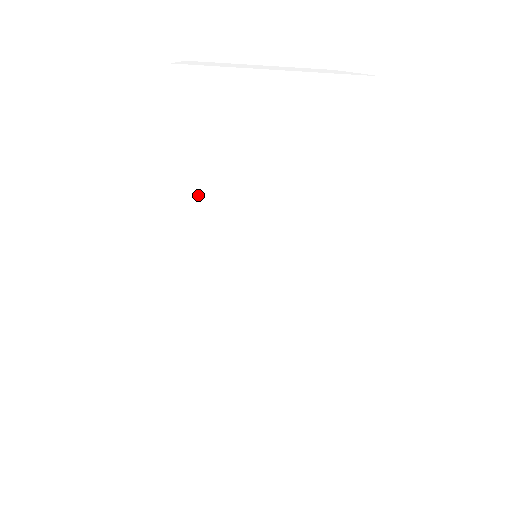
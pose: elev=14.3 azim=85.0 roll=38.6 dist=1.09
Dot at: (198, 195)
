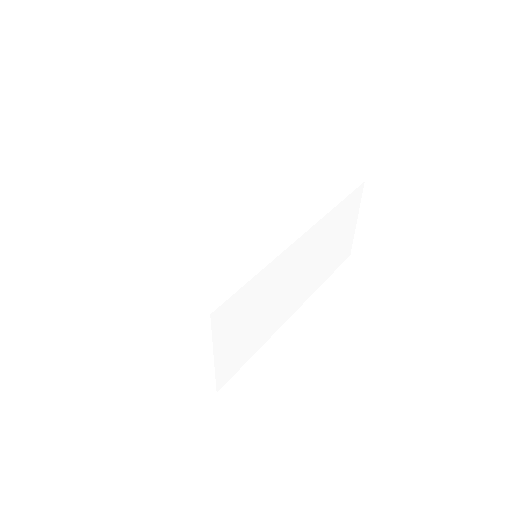
Dot at: occluded
